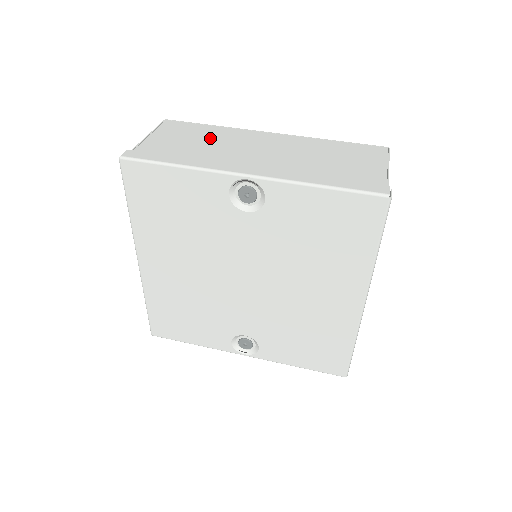
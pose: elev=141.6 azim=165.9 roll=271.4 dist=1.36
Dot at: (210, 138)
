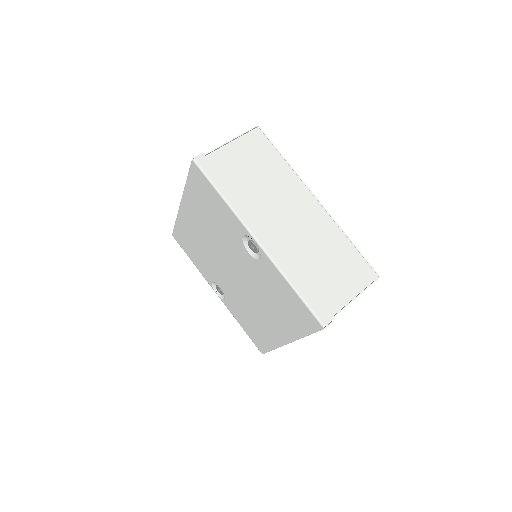
Dot at: (270, 176)
